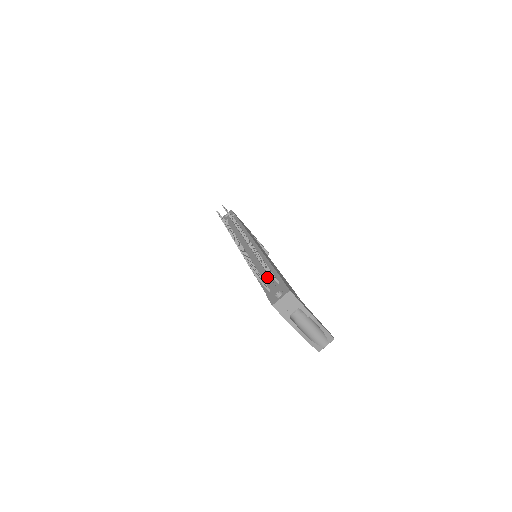
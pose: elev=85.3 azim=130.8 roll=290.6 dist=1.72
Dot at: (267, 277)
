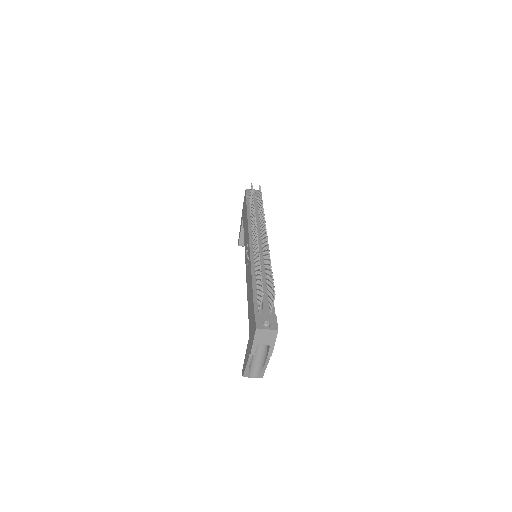
Dot at: (264, 296)
